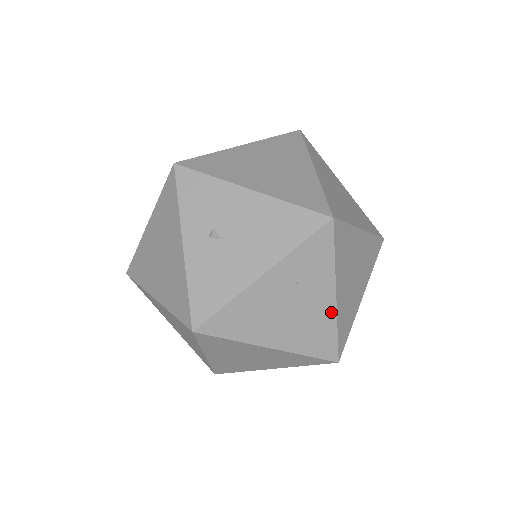
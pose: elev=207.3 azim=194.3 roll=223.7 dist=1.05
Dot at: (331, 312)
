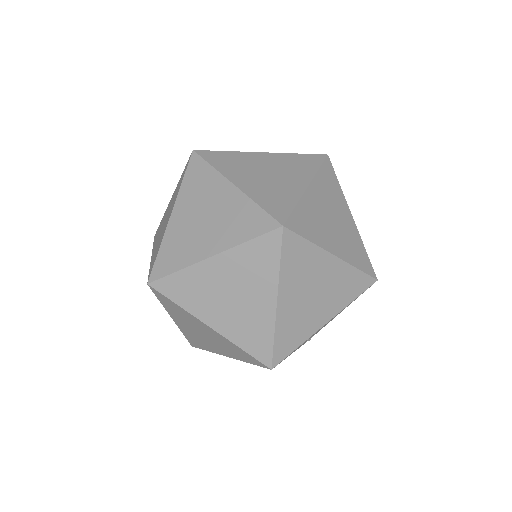
Dot at: occluded
